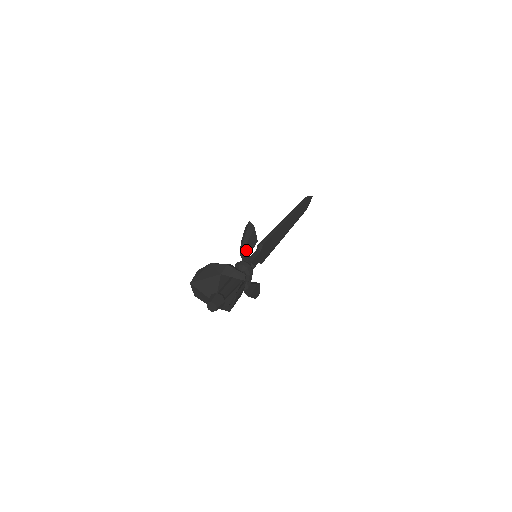
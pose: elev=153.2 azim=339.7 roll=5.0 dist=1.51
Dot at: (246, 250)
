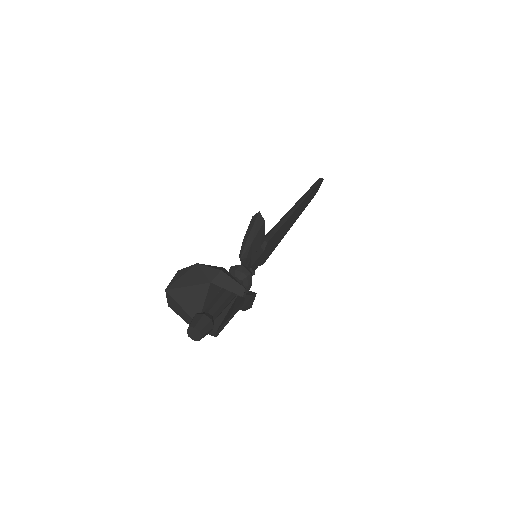
Dot at: (249, 252)
